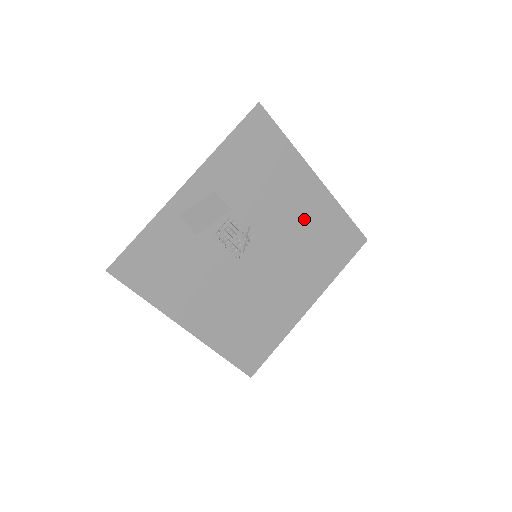
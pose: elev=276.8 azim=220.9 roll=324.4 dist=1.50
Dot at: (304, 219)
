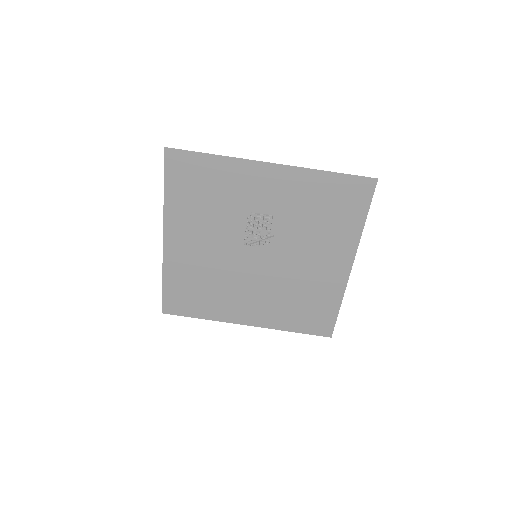
Dot at: (312, 275)
